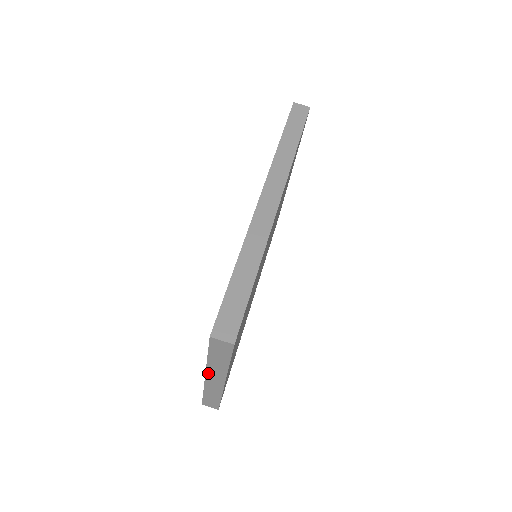
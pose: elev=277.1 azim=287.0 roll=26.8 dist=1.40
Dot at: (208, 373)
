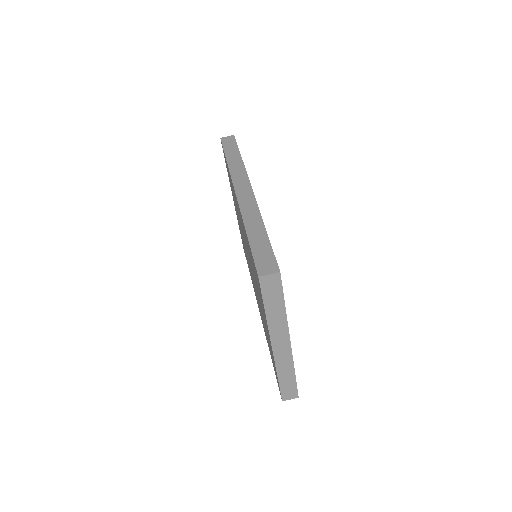
Dot at: (272, 338)
